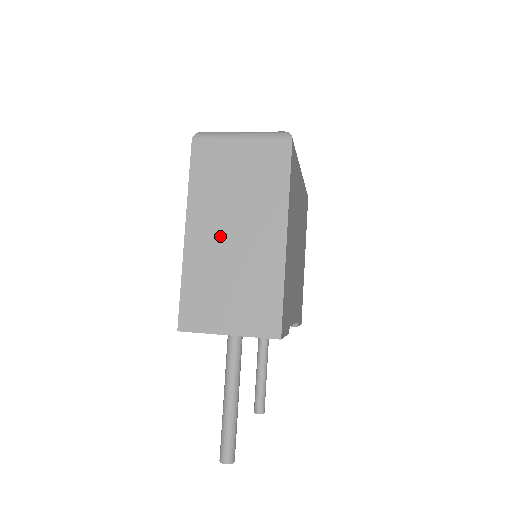
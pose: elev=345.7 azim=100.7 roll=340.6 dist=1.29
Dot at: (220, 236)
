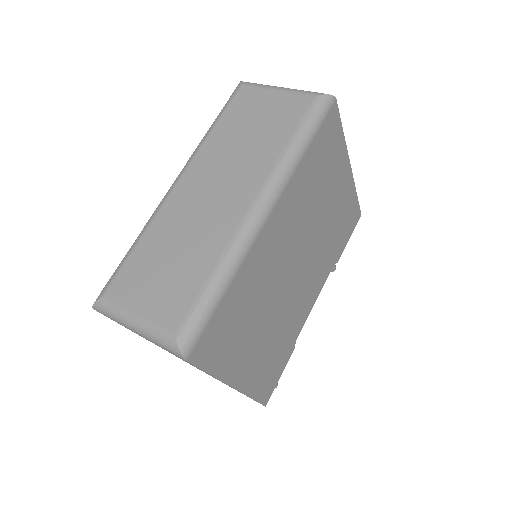
Dot at: occluded
